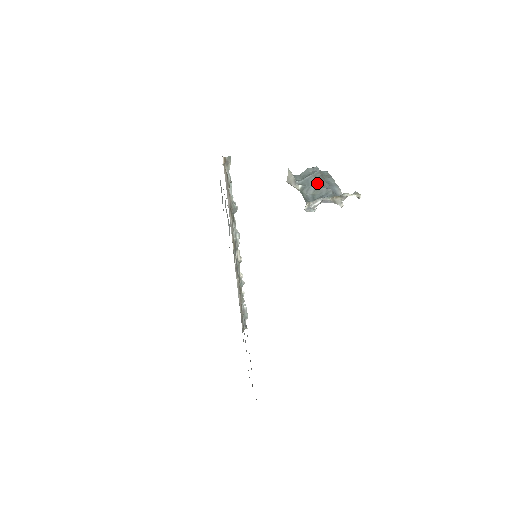
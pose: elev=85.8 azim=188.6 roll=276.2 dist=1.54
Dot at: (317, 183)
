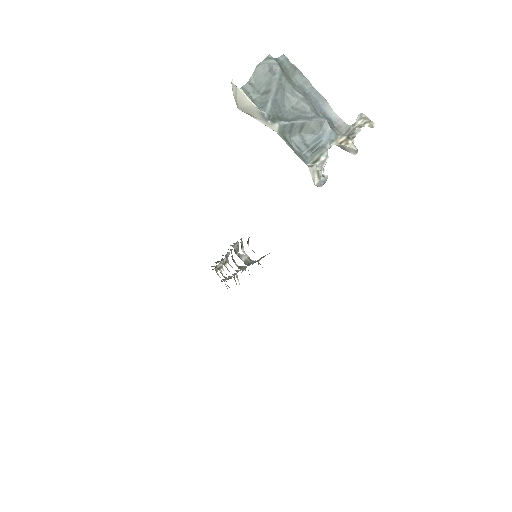
Dot at: (291, 101)
